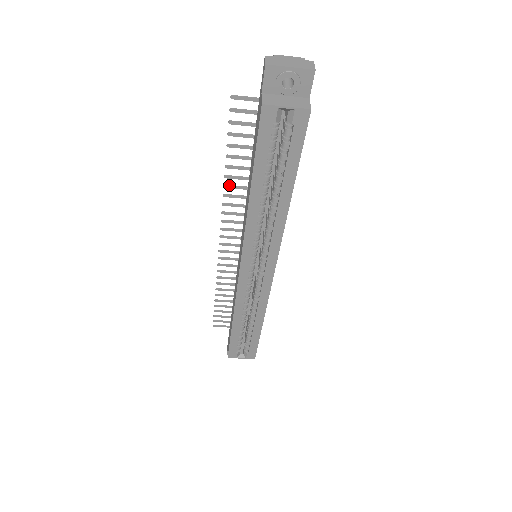
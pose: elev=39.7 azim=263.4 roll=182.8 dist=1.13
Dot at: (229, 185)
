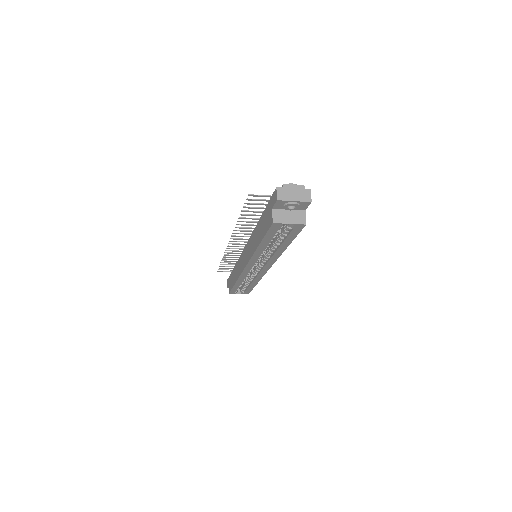
Dot at: (240, 224)
